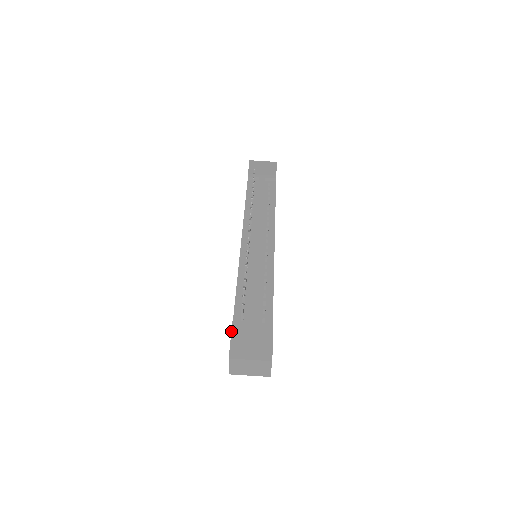
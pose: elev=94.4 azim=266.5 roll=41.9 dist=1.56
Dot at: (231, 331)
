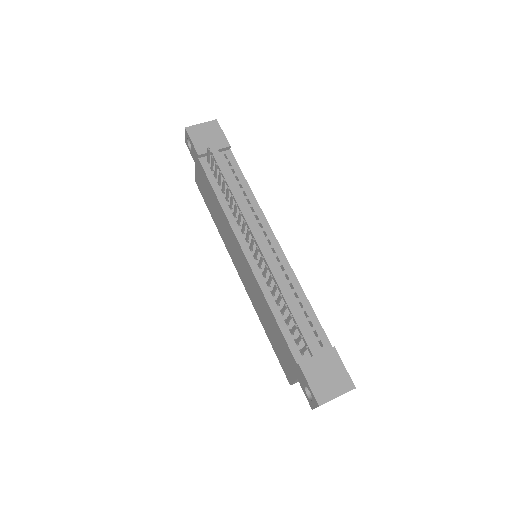
Dot at: (303, 375)
